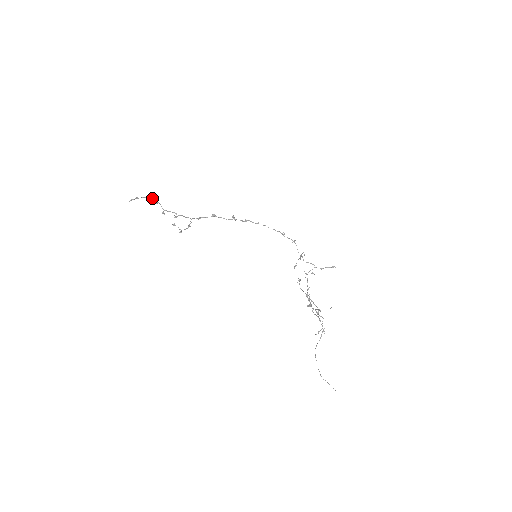
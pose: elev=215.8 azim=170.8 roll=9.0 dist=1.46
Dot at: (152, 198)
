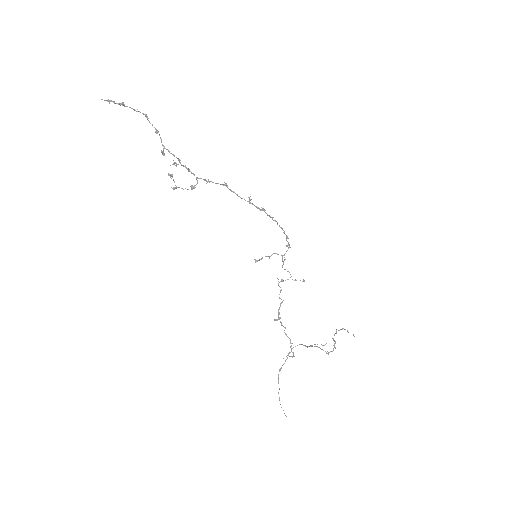
Dot at: occluded
